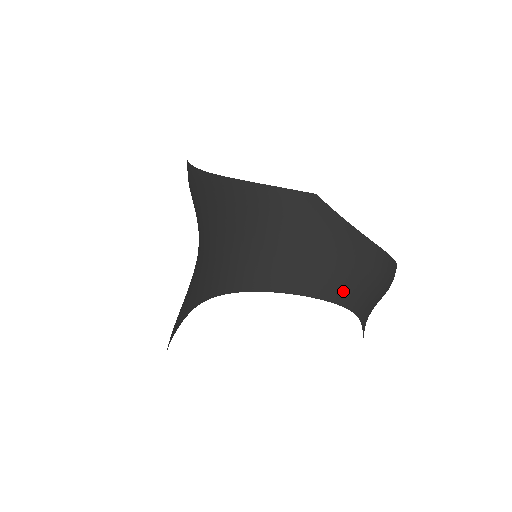
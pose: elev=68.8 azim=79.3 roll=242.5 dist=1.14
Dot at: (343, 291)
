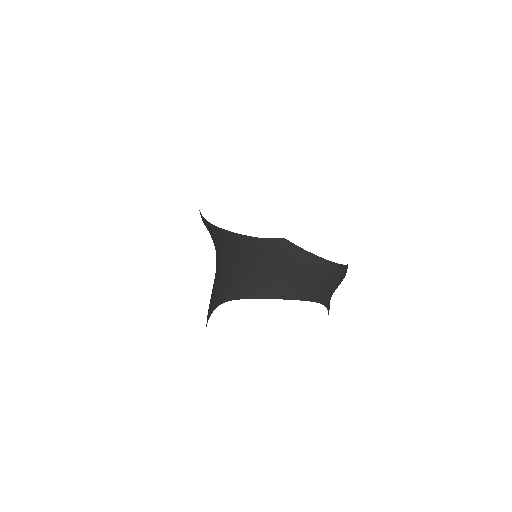
Dot at: (309, 292)
